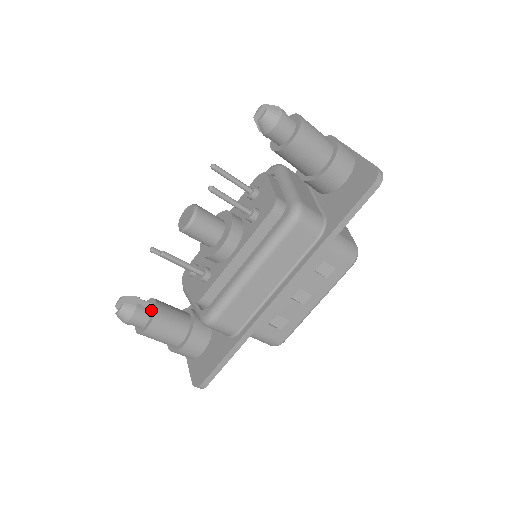
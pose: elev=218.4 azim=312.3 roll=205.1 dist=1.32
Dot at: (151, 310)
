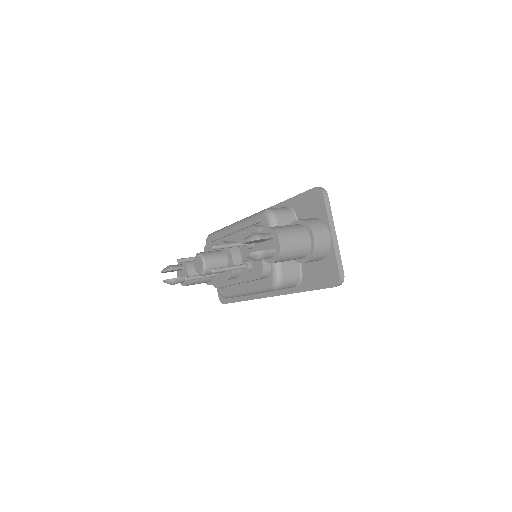
Dot at: (185, 276)
